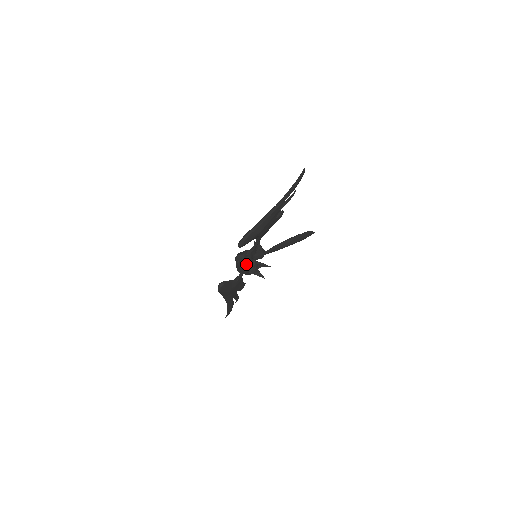
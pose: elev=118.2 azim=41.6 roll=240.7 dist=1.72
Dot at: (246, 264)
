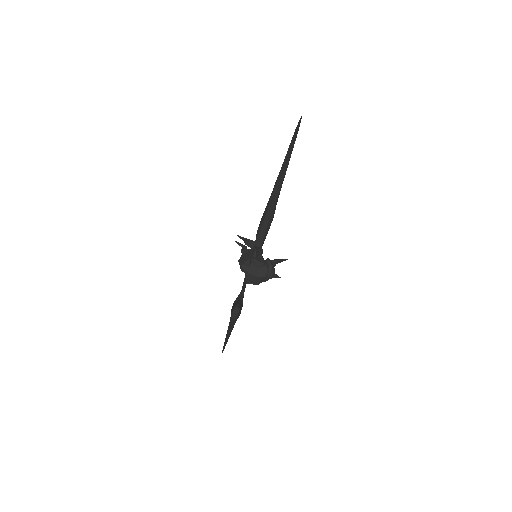
Dot at: (263, 269)
